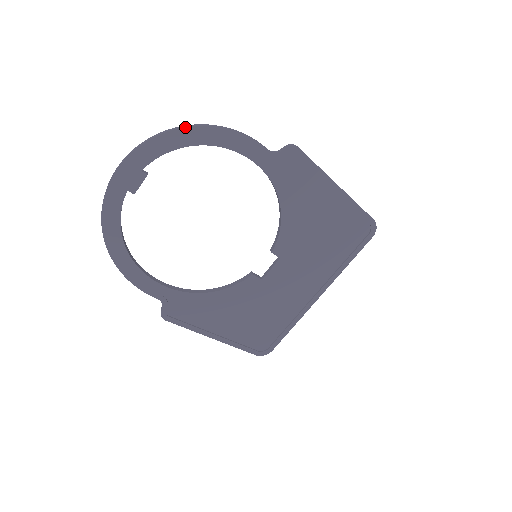
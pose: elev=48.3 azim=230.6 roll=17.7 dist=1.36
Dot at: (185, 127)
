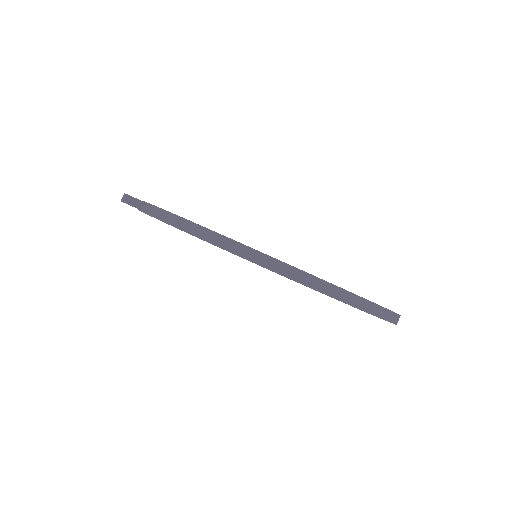
Dot at: (390, 322)
